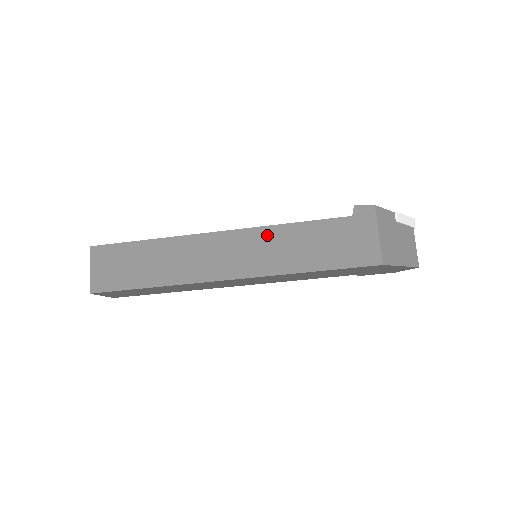
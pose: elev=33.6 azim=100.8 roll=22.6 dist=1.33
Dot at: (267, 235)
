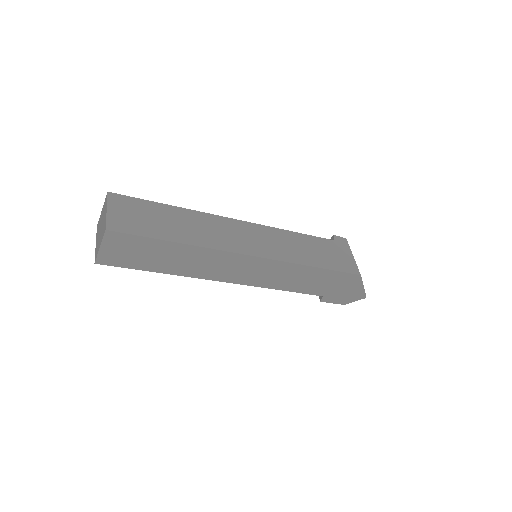
Dot at: (278, 234)
